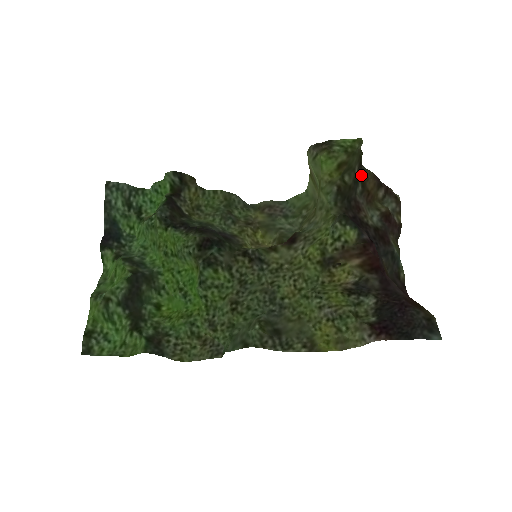
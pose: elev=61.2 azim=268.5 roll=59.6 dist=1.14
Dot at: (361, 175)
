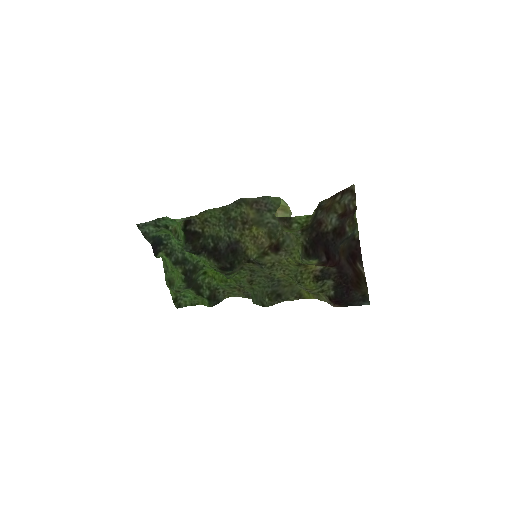
Dot at: (319, 208)
